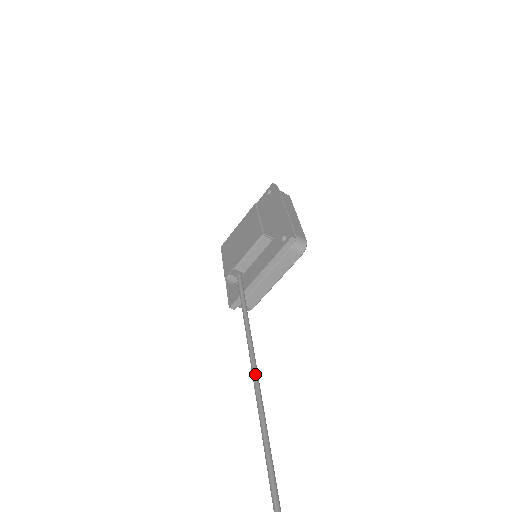
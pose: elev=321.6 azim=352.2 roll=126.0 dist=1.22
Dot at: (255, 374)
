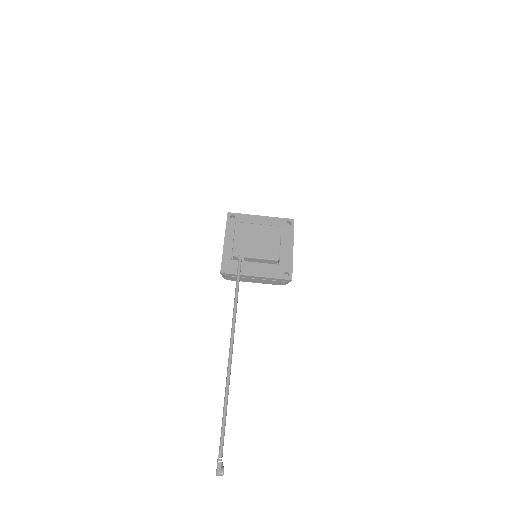
Dot at: occluded
